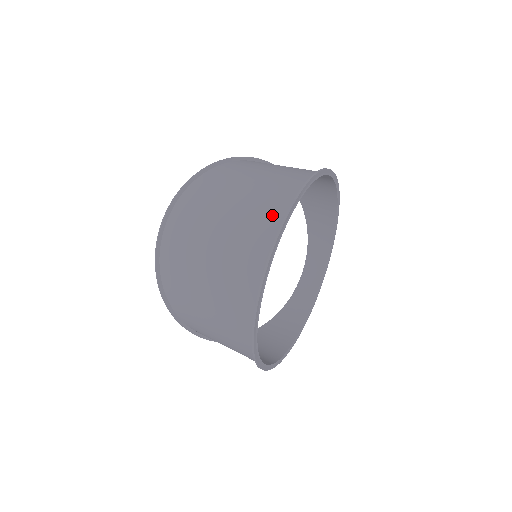
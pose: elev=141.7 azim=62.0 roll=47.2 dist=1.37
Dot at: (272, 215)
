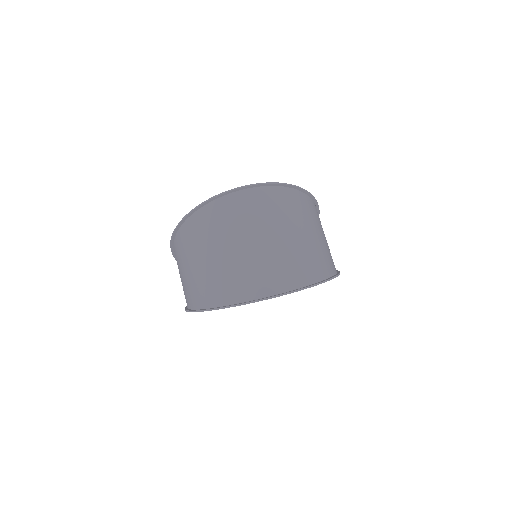
Dot at: (302, 275)
